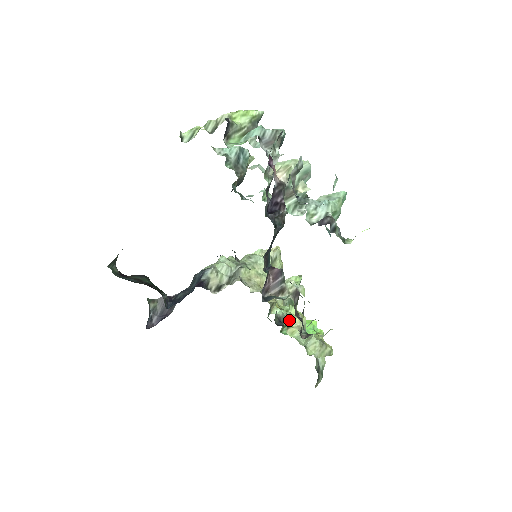
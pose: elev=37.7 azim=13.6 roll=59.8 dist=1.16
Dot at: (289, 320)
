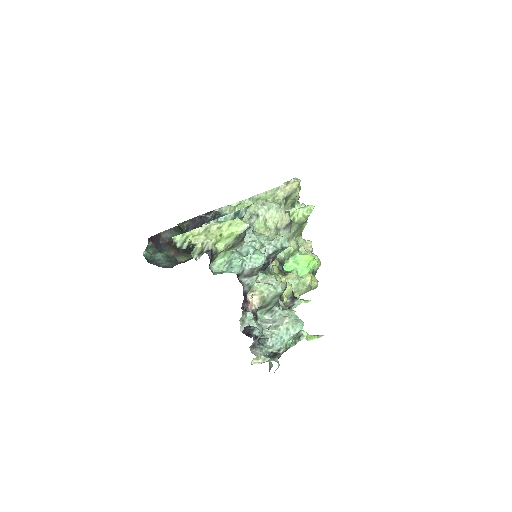
Dot at: occluded
